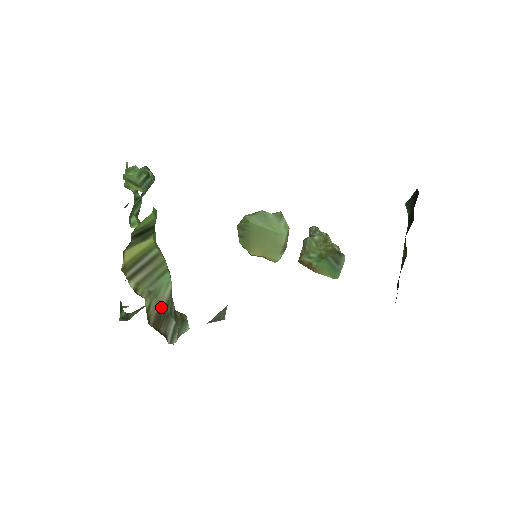
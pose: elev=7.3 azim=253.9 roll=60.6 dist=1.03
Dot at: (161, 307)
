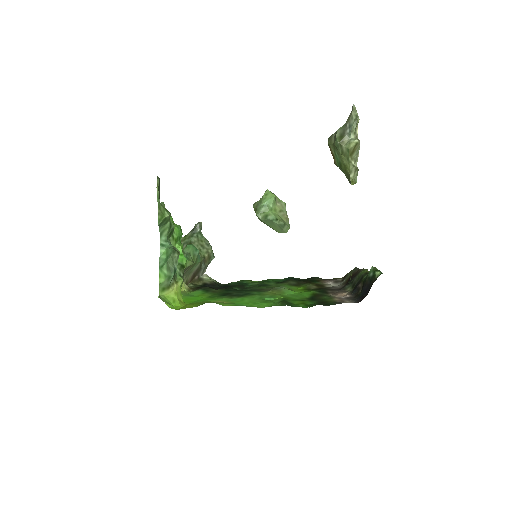
Dot at: (194, 272)
